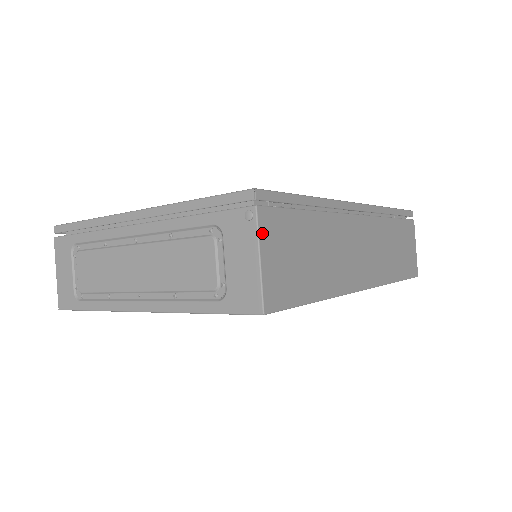
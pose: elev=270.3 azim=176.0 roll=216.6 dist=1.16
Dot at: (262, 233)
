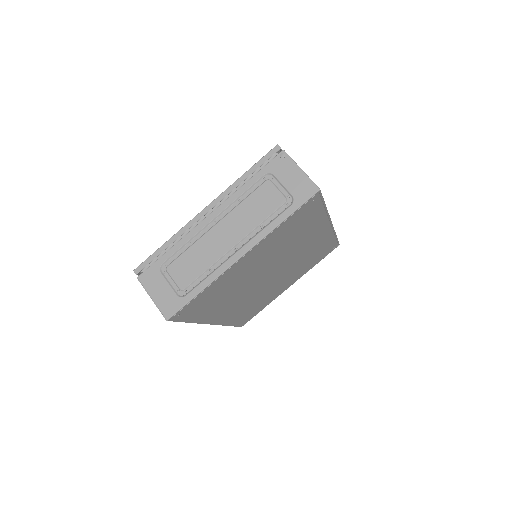
Dot at: (293, 161)
